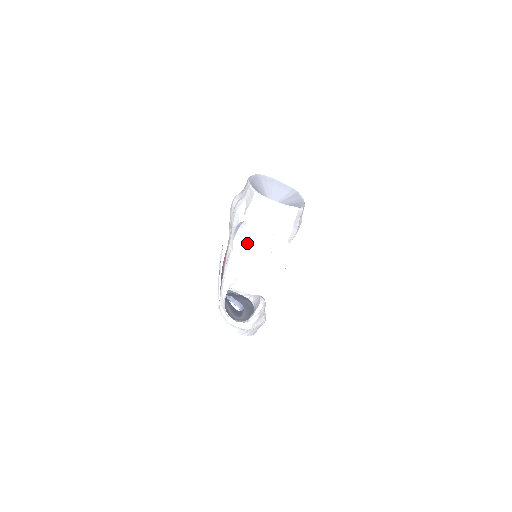
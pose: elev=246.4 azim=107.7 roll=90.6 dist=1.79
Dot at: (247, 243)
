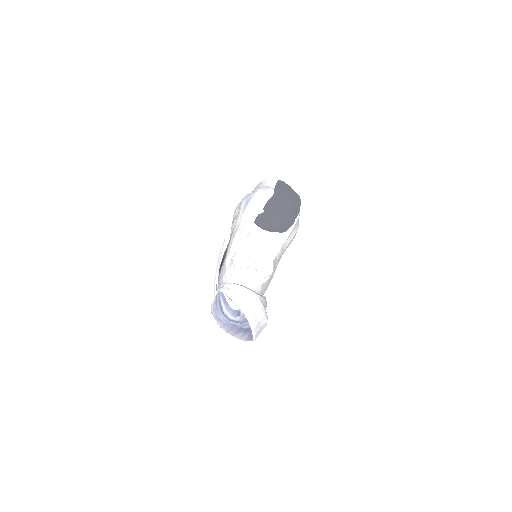
Dot at: (257, 211)
